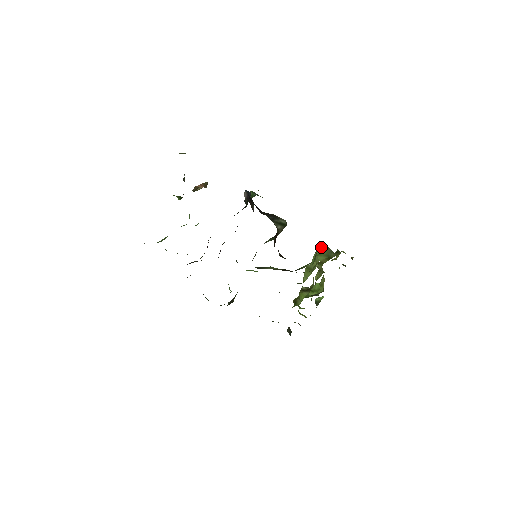
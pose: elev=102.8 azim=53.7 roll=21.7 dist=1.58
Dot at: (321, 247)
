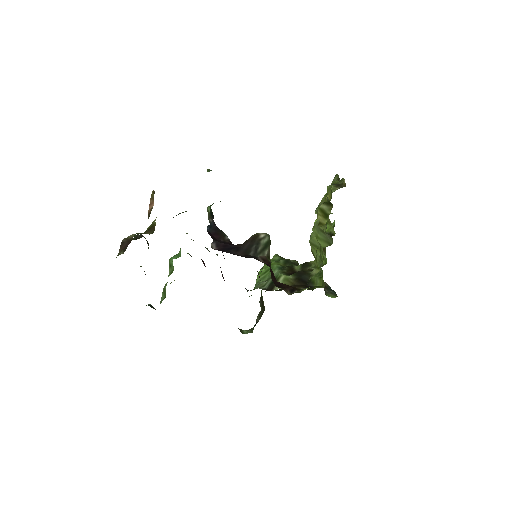
Dot at: (322, 261)
